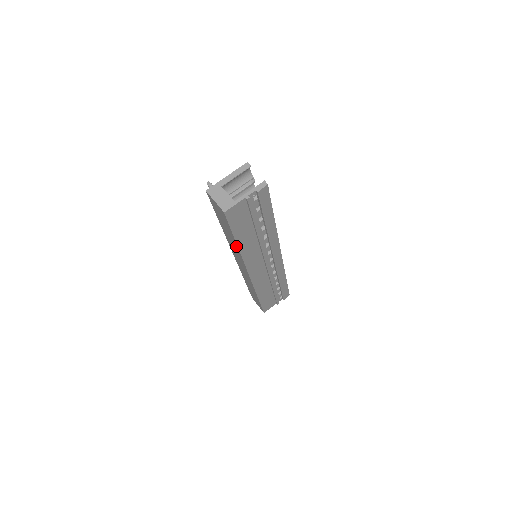
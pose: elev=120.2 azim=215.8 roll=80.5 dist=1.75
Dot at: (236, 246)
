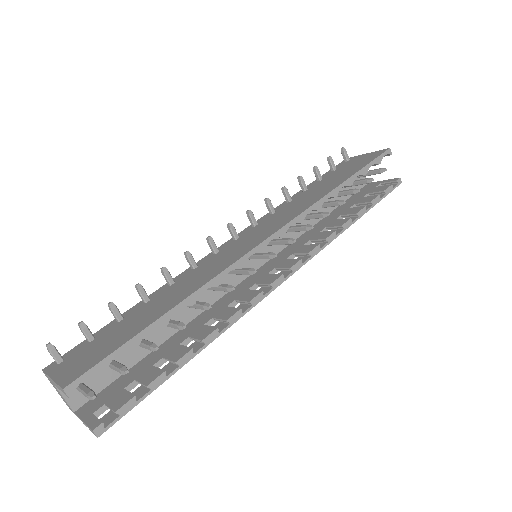
Dot at: occluded
